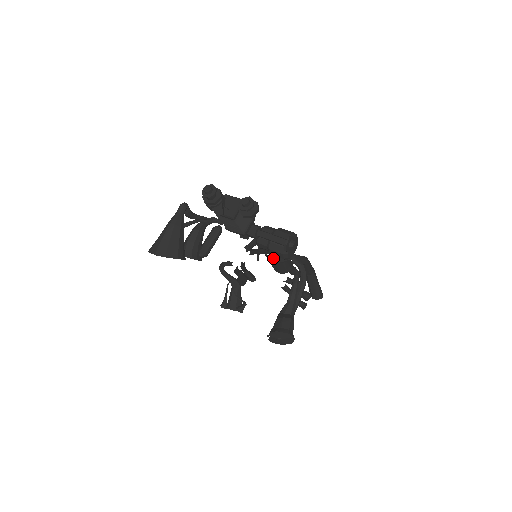
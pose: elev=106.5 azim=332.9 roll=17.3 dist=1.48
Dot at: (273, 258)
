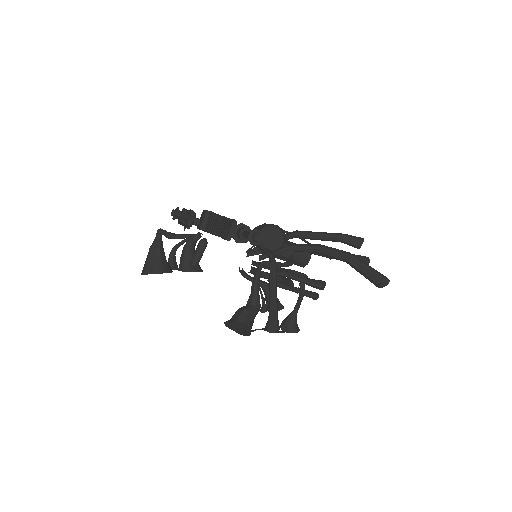
Dot at: occluded
